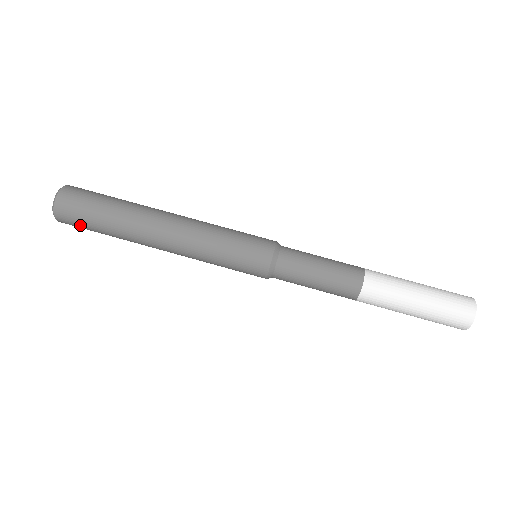
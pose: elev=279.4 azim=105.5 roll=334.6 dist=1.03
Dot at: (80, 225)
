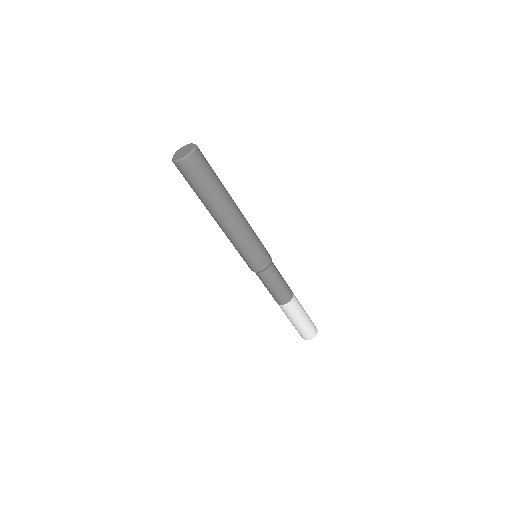
Dot at: occluded
